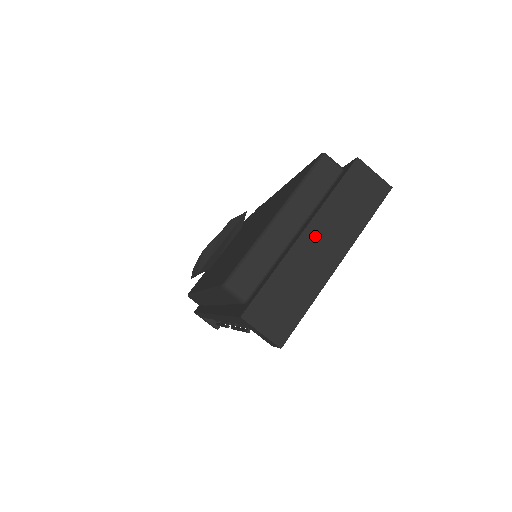
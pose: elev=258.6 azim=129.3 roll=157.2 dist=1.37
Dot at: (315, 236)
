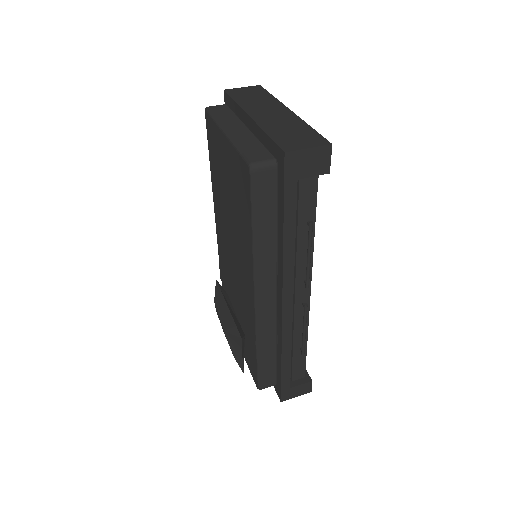
Dot at: (258, 113)
